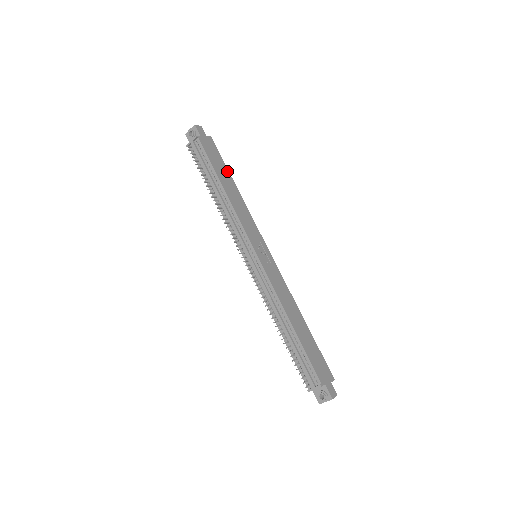
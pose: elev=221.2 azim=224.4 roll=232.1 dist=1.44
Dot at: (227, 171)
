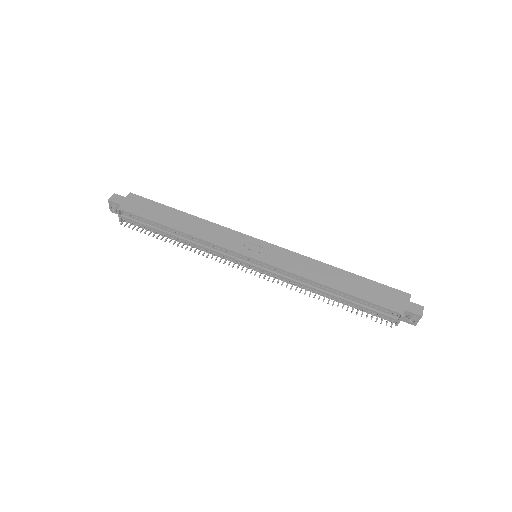
Dot at: (168, 209)
